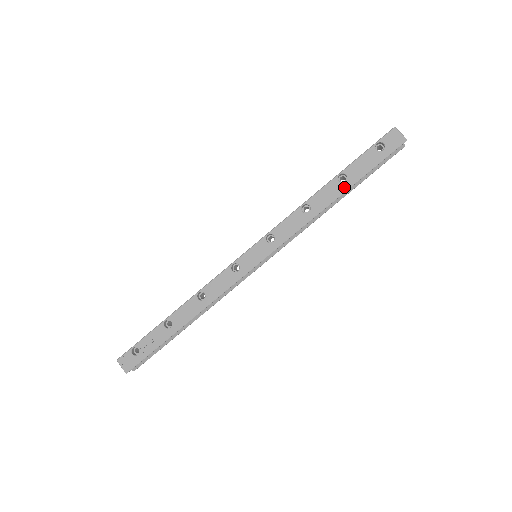
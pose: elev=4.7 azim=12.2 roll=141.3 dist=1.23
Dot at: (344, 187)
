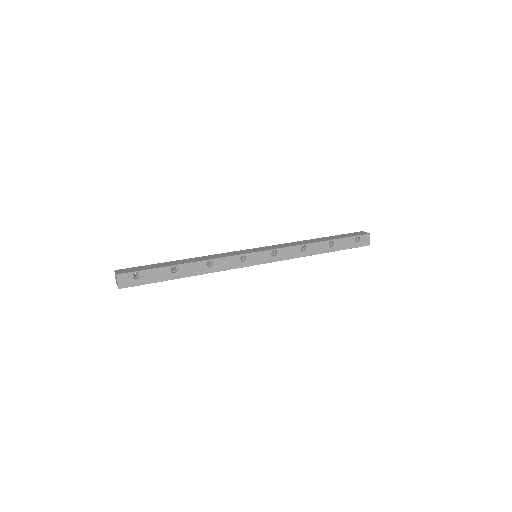
Dot at: (329, 250)
